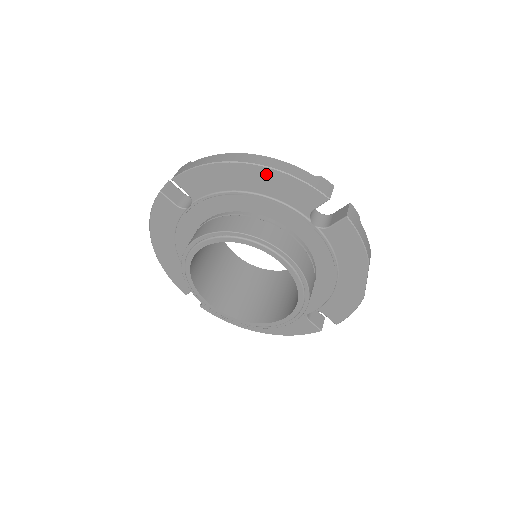
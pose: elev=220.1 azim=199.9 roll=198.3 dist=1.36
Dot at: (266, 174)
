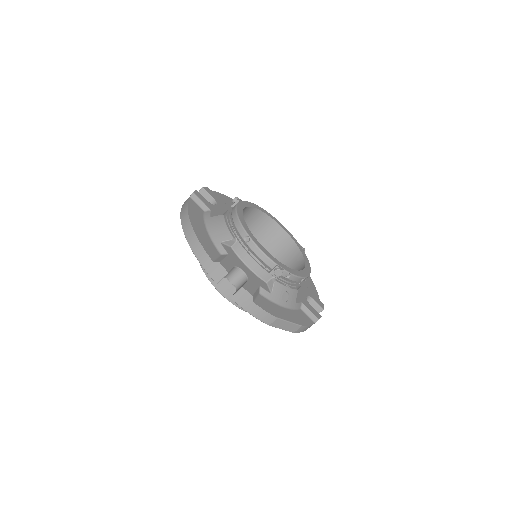
Dot at: occluded
